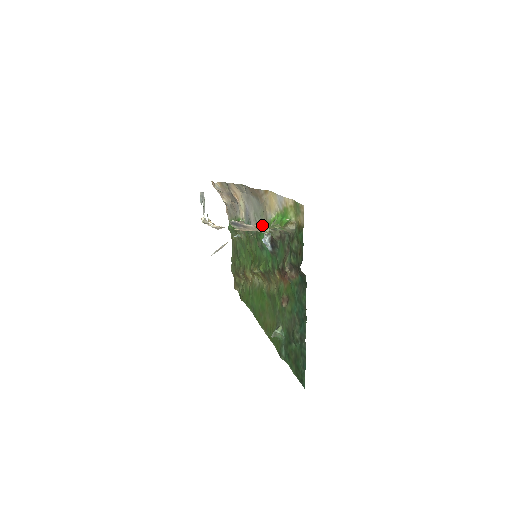
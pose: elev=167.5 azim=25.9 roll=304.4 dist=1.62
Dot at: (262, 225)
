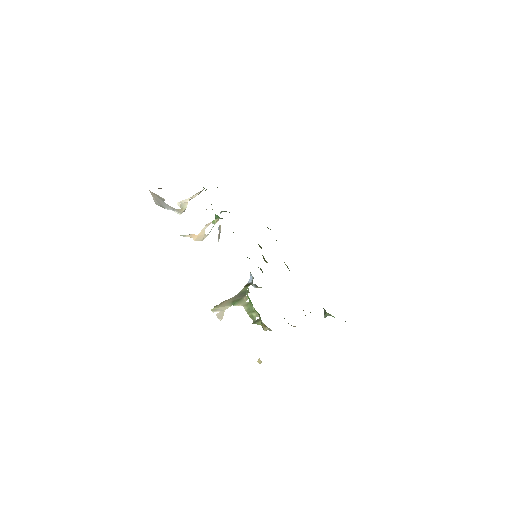
Dot at: occluded
